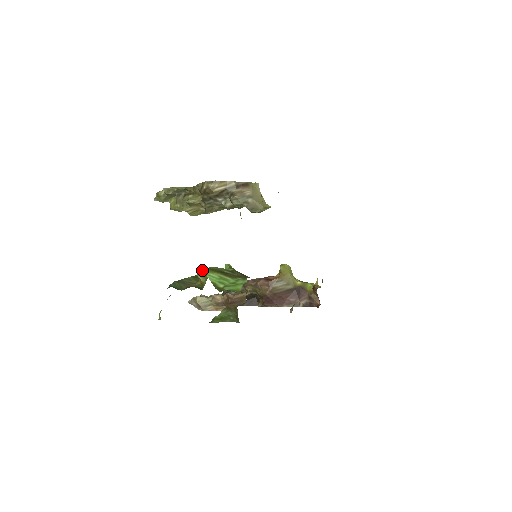
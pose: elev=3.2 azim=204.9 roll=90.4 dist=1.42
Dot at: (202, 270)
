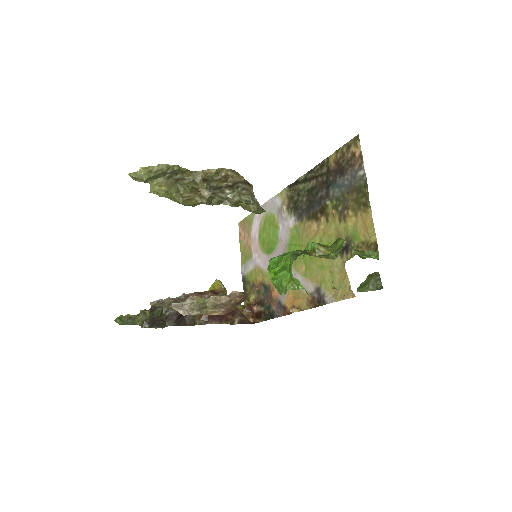
Dot at: (317, 243)
